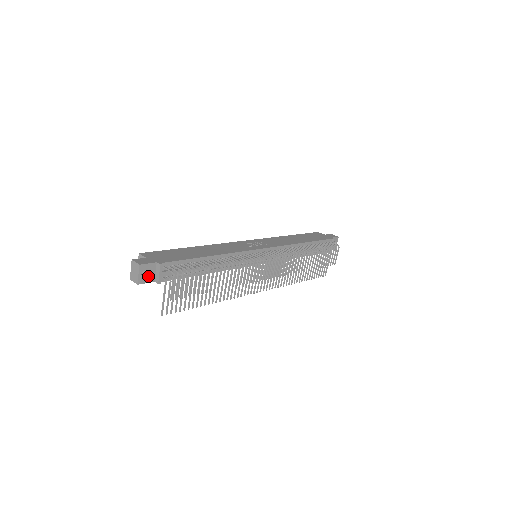
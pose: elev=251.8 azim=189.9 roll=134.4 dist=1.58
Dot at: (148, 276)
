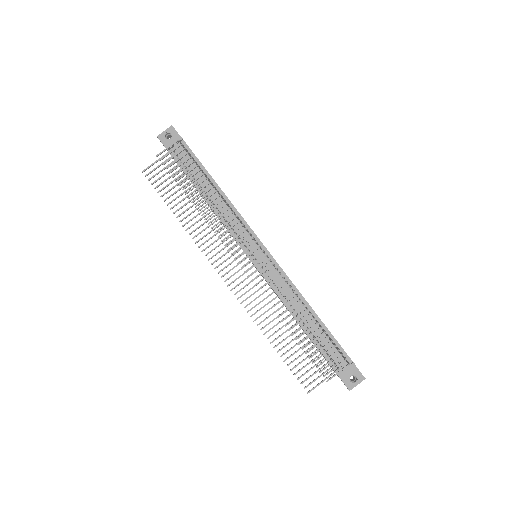
Dot at: (168, 140)
